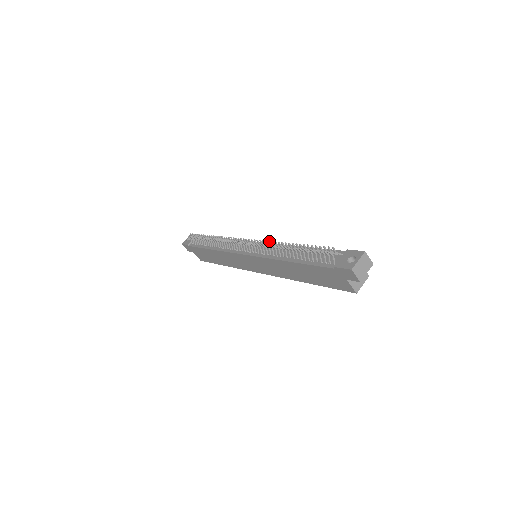
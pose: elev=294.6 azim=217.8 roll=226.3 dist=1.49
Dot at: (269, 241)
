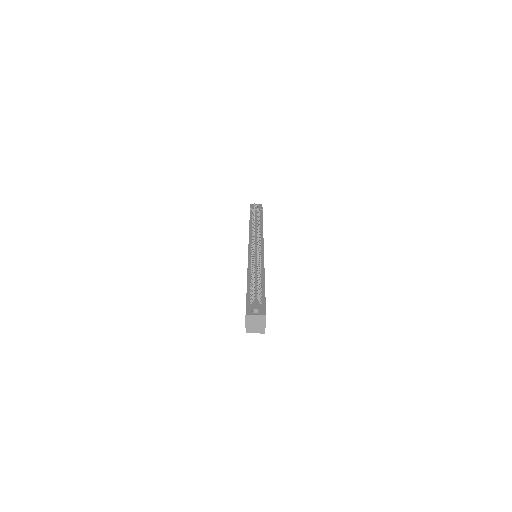
Dot at: (258, 254)
